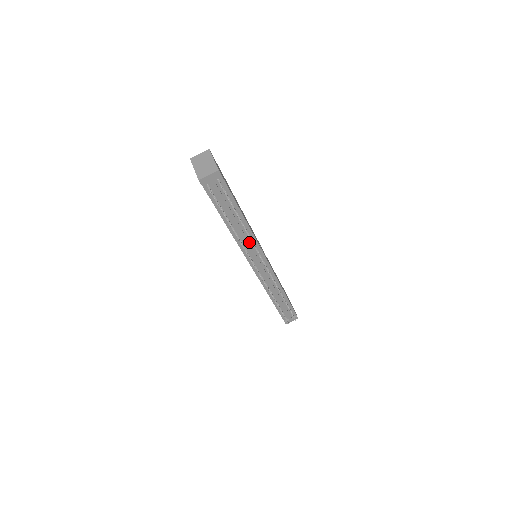
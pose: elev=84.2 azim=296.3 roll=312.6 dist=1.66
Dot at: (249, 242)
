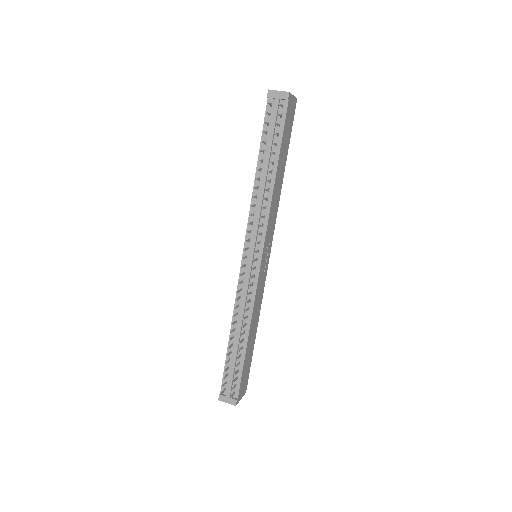
Dot at: (261, 213)
